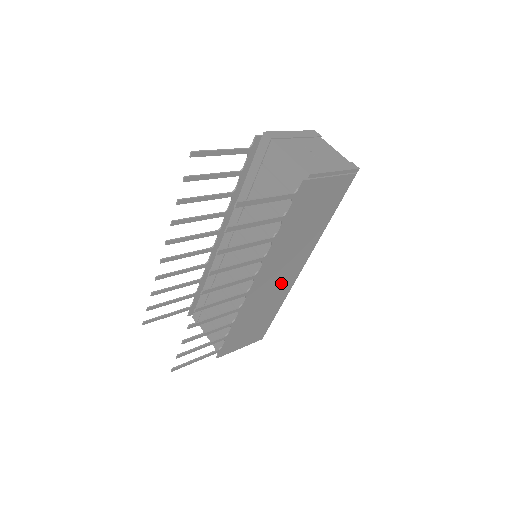
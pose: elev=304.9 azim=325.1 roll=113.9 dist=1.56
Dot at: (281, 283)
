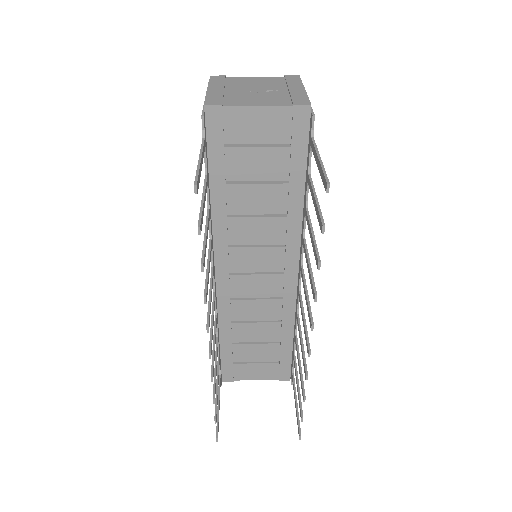
Dot at: occluded
